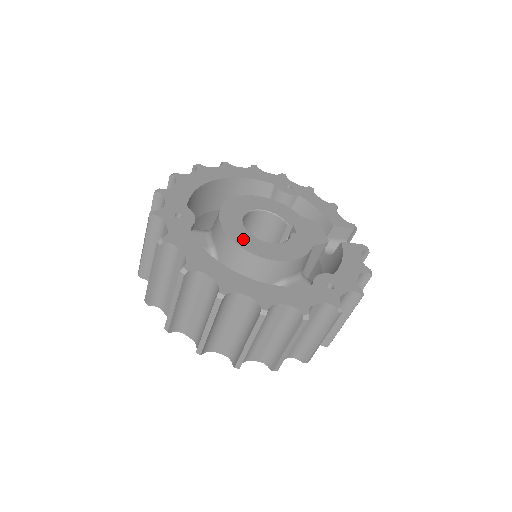
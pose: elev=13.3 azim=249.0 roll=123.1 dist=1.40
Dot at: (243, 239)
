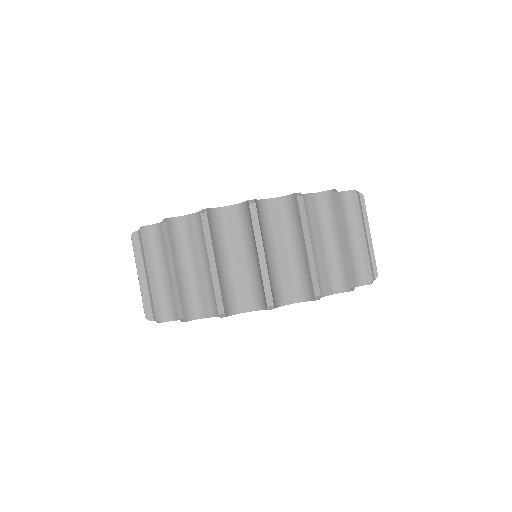
Dot at: occluded
